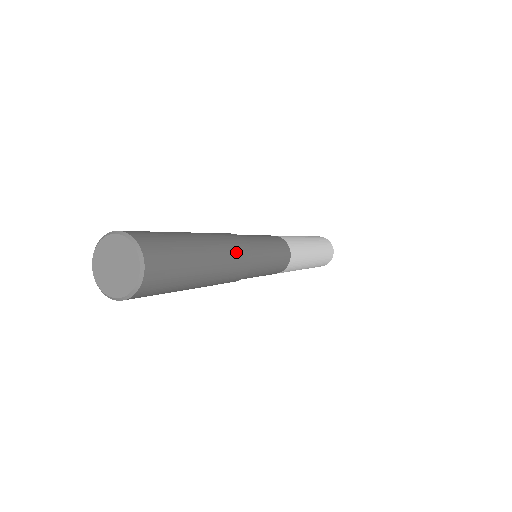
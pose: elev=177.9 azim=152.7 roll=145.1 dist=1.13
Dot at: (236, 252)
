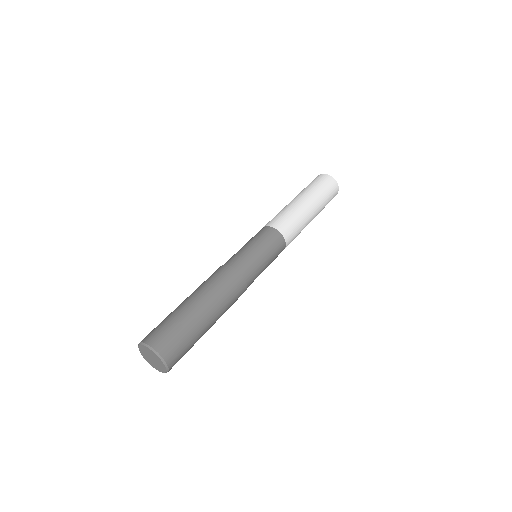
Dot at: (234, 301)
